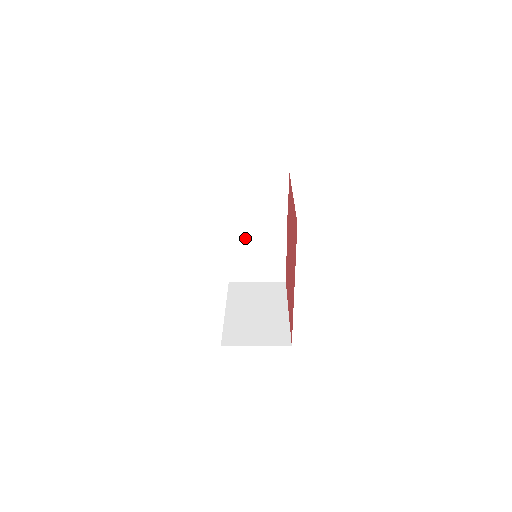
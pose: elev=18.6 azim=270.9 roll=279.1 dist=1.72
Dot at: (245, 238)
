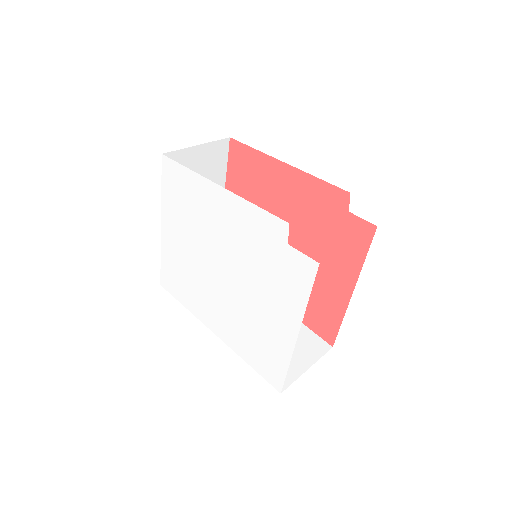
Dot at: occluded
